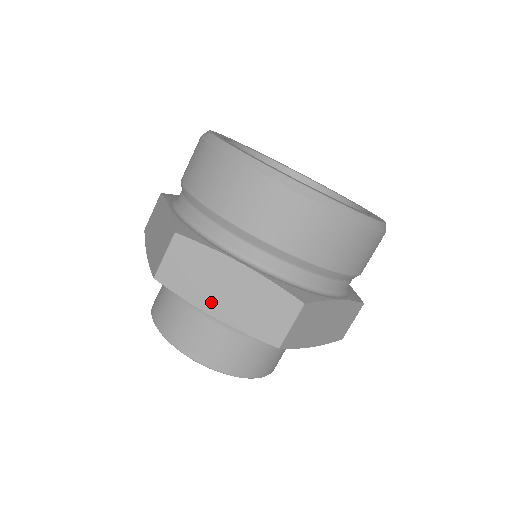
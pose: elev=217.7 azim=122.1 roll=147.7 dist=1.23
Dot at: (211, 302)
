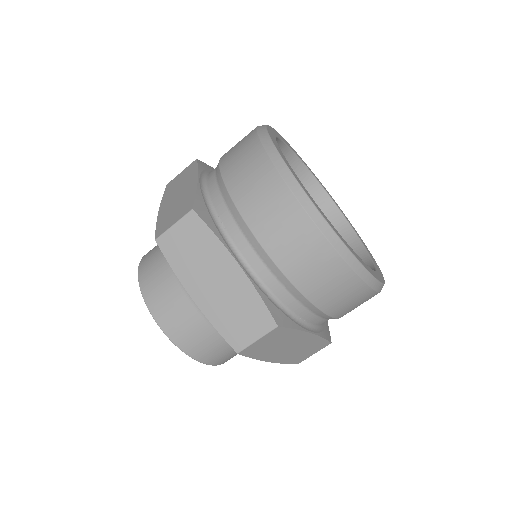
Dot at: (273, 356)
